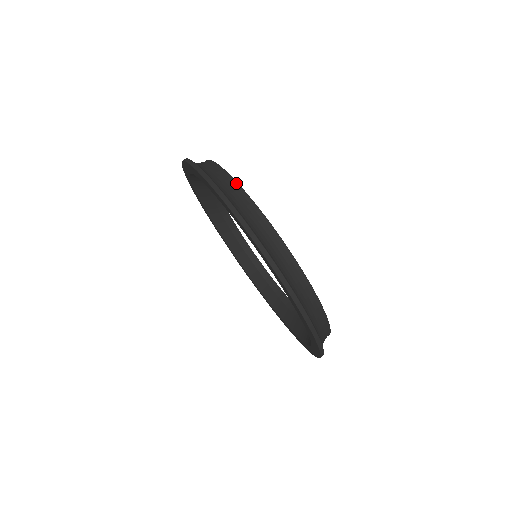
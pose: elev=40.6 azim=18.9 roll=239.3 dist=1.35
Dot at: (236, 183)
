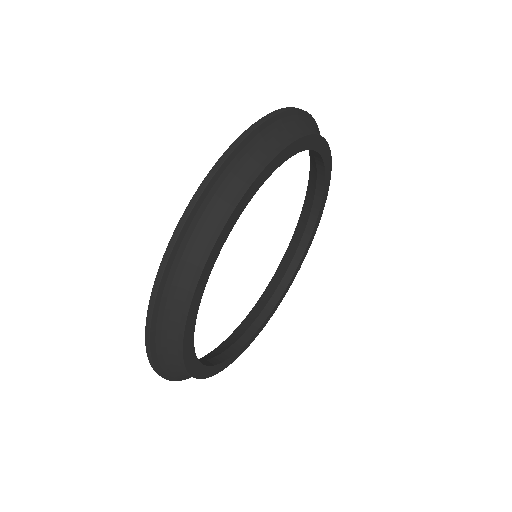
Dot at: (192, 293)
